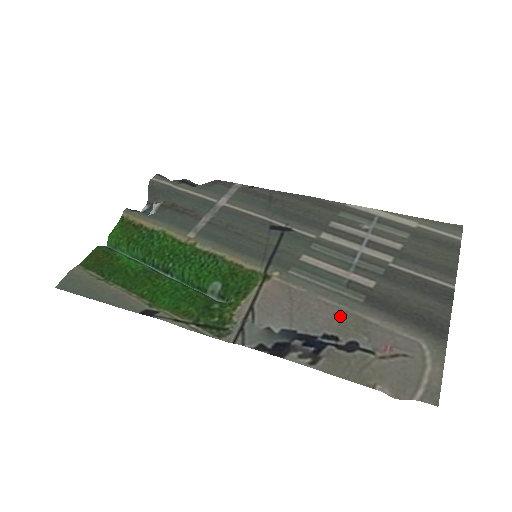
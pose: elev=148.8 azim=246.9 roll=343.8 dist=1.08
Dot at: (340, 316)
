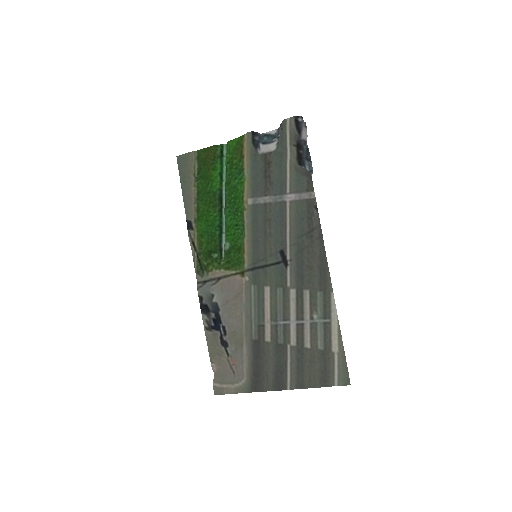
Dot at: (238, 330)
